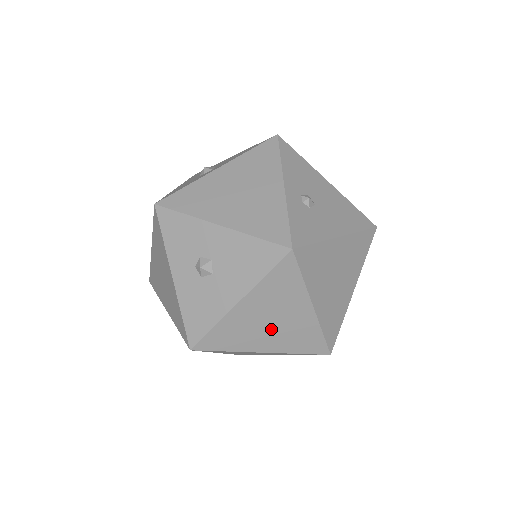
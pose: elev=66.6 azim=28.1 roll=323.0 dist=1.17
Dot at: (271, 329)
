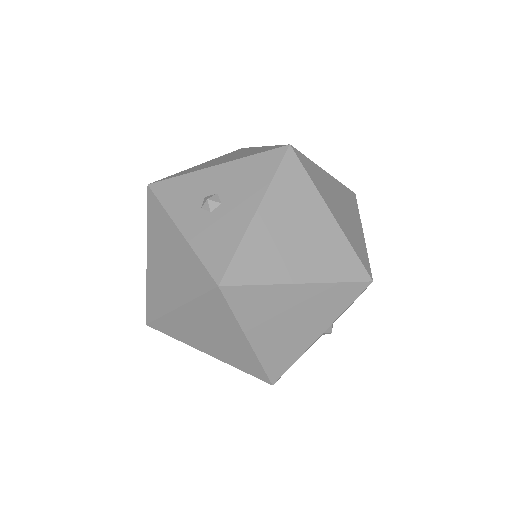
Dot at: (299, 247)
